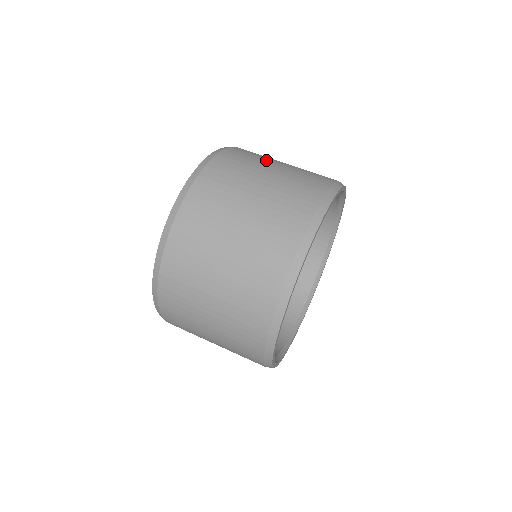
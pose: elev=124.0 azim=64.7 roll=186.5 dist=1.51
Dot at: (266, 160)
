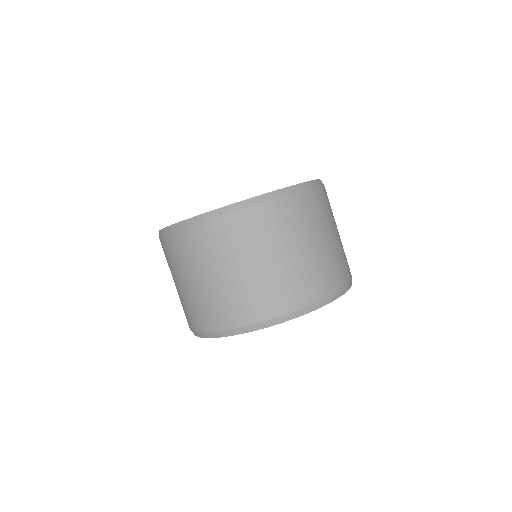
Dot at: (213, 262)
